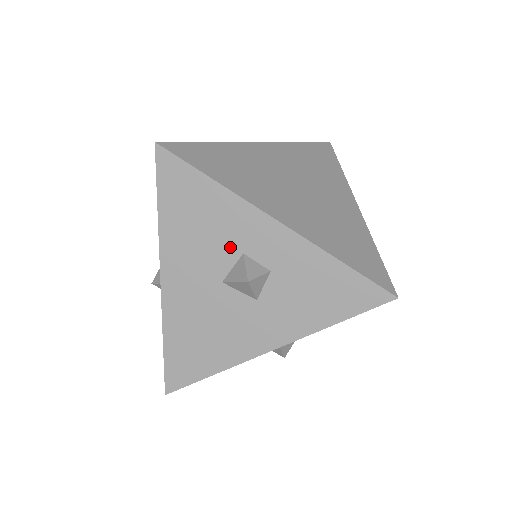
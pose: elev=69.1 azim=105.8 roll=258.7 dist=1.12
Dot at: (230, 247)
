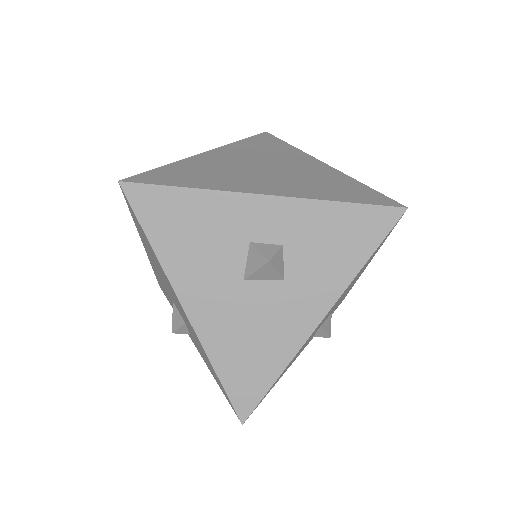
Dot at: (235, 243)
